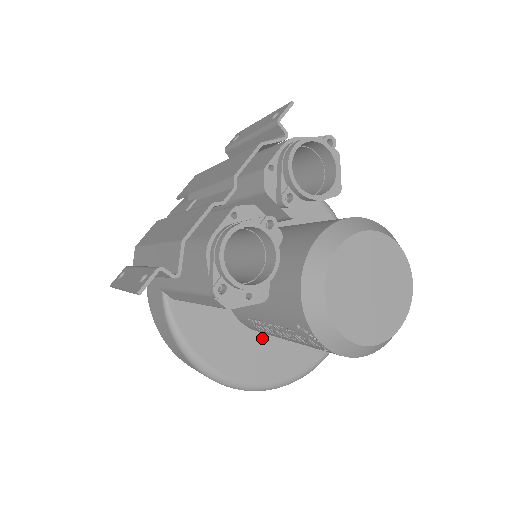
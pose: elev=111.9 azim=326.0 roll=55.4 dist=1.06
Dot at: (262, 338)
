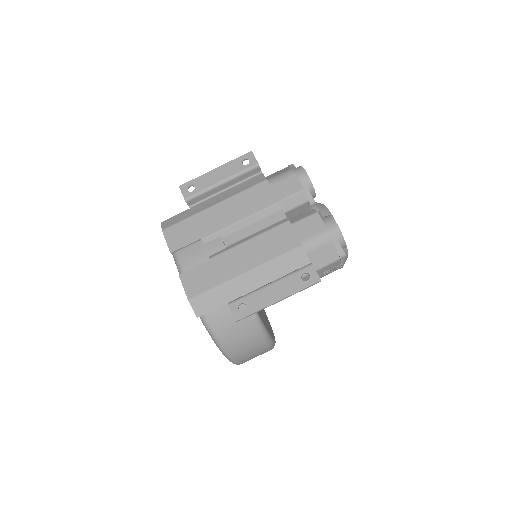
Dot at: (261, 310)
